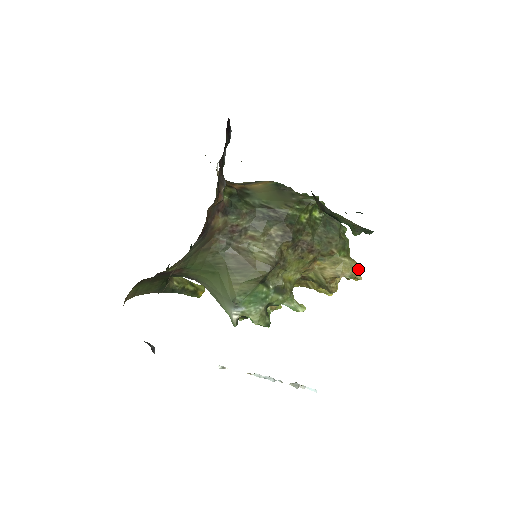
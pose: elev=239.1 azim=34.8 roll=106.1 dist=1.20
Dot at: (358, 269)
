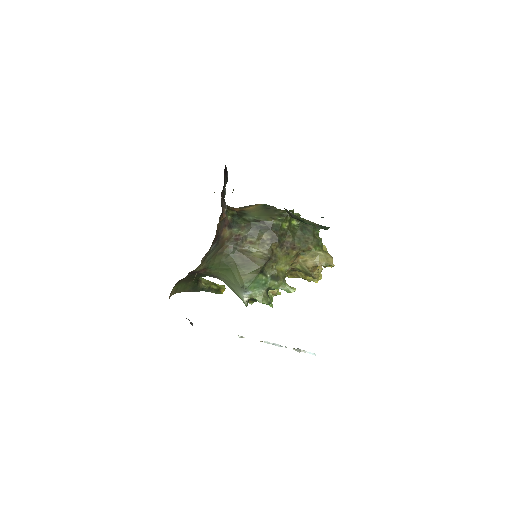
Dot at: (331, 259)
